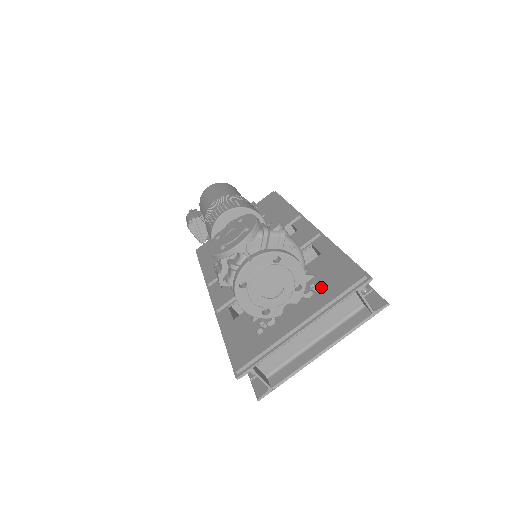
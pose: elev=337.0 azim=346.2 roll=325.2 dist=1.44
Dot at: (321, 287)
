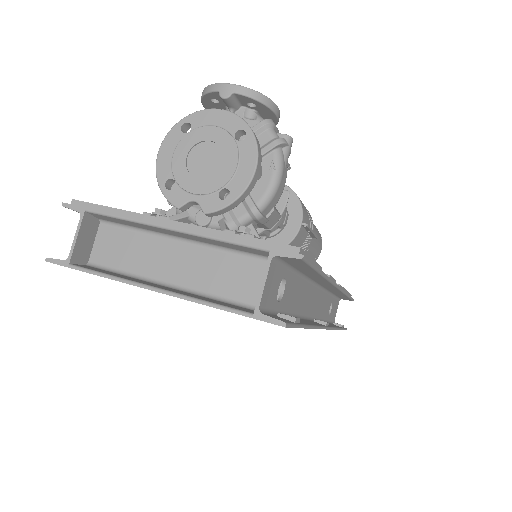
Dot at: occluded
